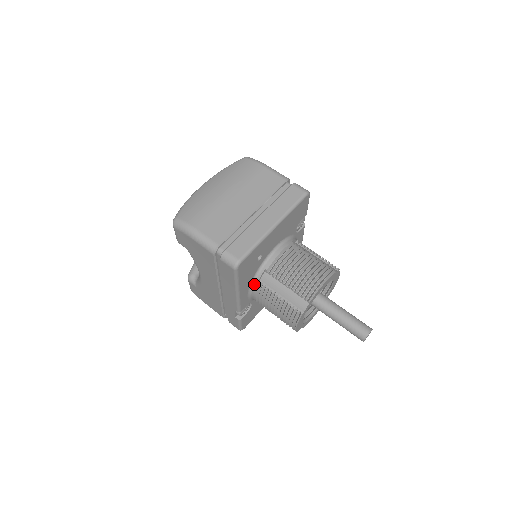
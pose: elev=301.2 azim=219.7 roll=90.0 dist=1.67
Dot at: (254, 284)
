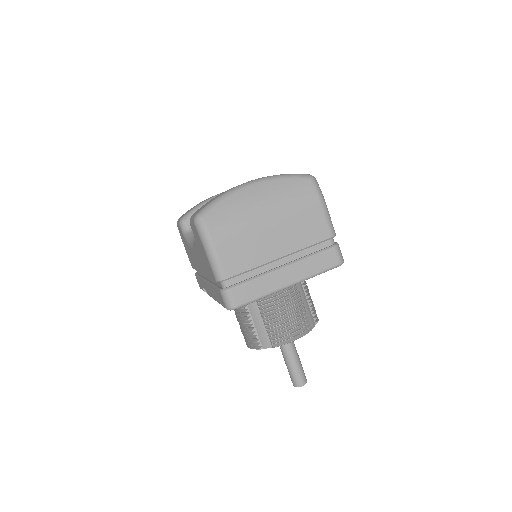
Dot at: occluded
